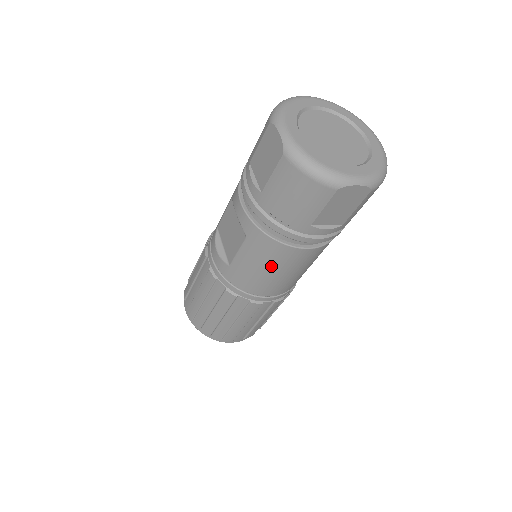
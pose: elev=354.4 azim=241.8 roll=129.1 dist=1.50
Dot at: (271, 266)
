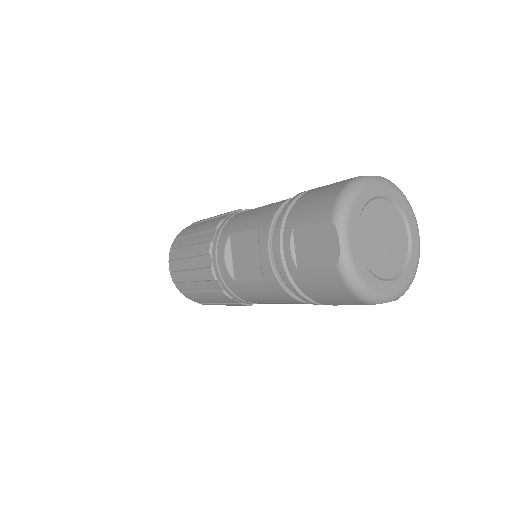
Dot at: (276, 301)
